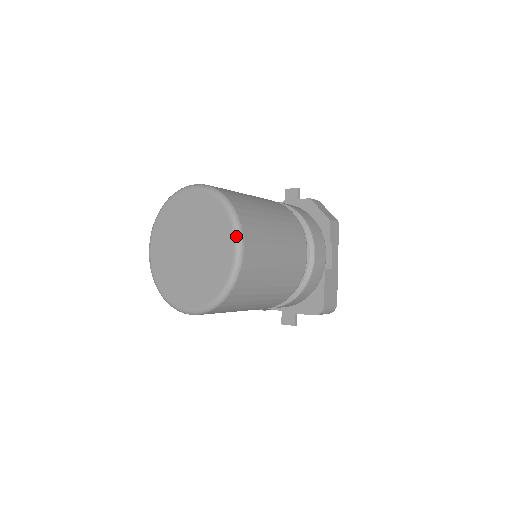
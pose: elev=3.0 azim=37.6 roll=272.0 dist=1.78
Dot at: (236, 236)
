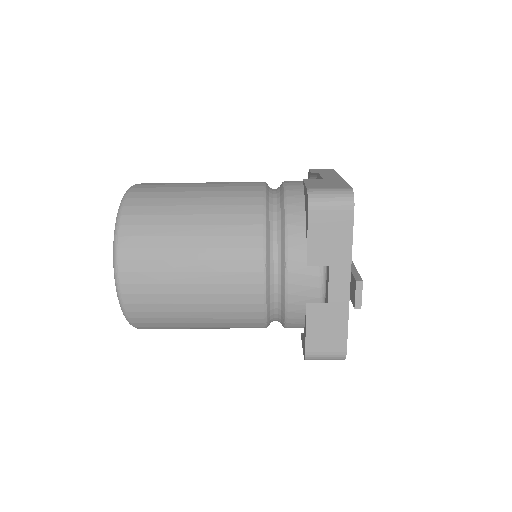
Dot at: occluded
